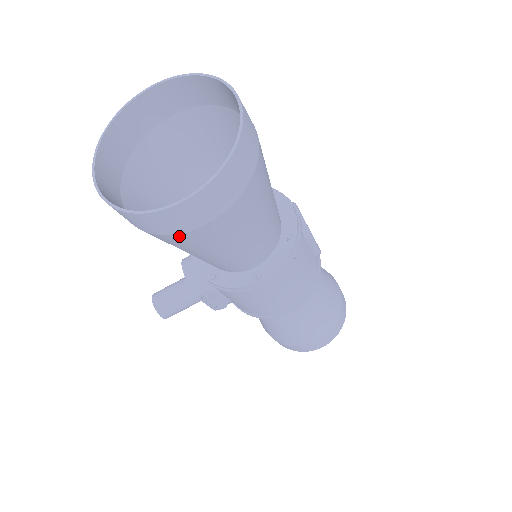
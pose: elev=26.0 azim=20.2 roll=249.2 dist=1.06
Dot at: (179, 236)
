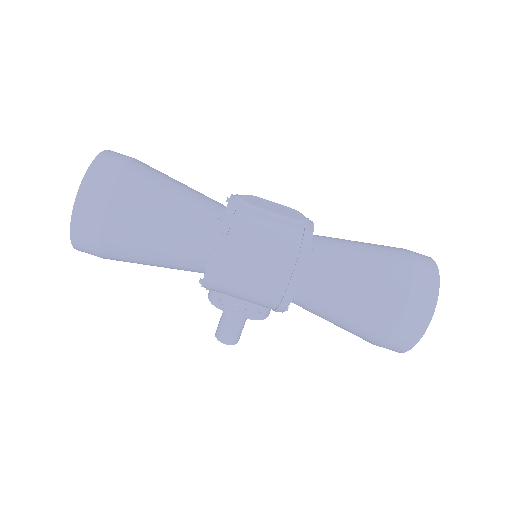
Dot at: (103, 246)
